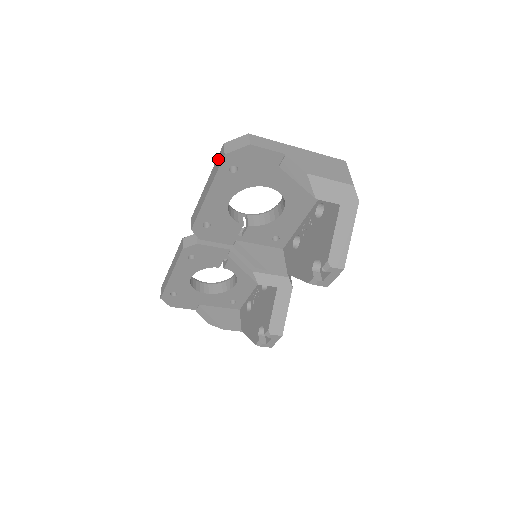
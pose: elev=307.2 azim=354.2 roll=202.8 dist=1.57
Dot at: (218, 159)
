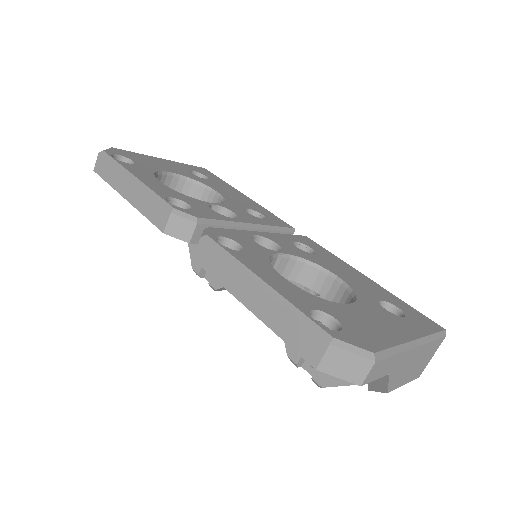
Dot at: (302, 333)
